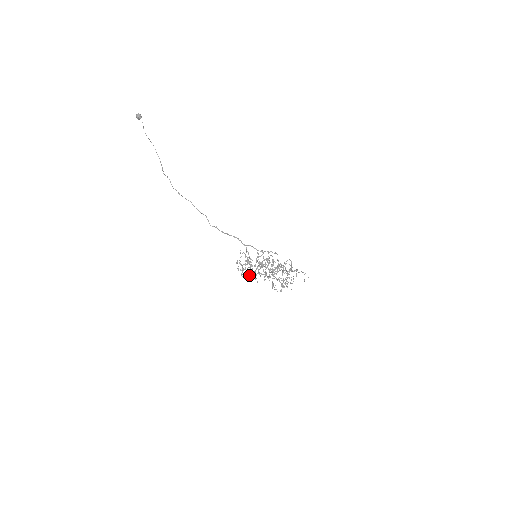
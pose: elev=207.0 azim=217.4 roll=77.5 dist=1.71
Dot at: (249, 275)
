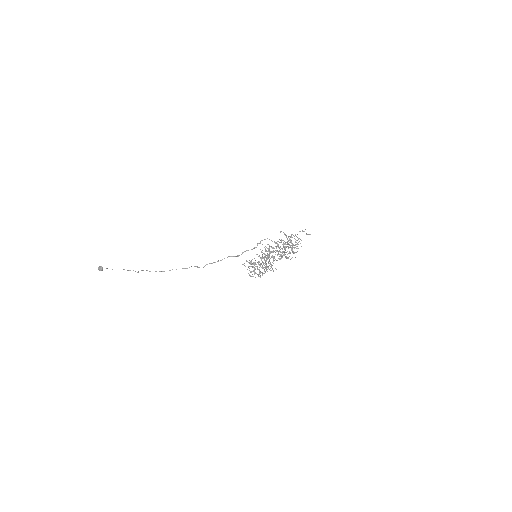
Dot at: occluded
